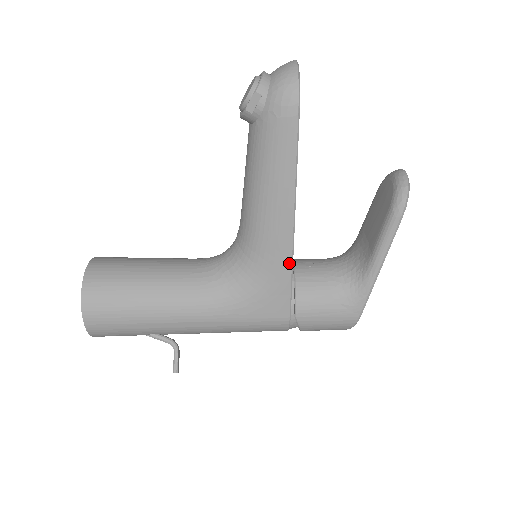
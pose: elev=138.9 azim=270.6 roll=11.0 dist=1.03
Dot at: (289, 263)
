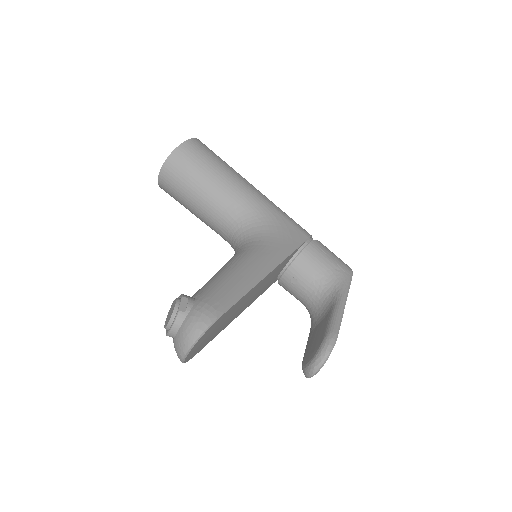
Dot at: occluded
